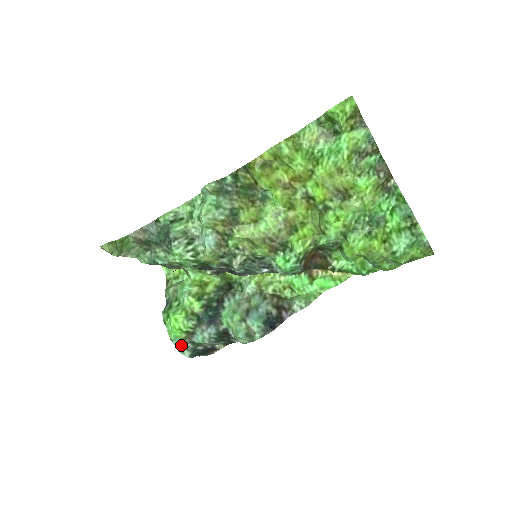
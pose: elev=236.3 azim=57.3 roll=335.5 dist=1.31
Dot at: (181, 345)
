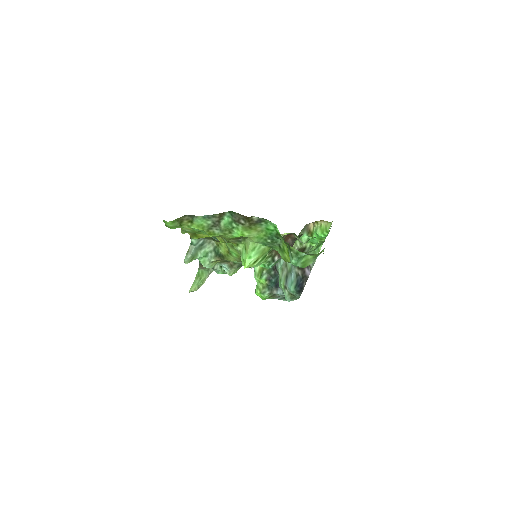
Dot at: occluded
